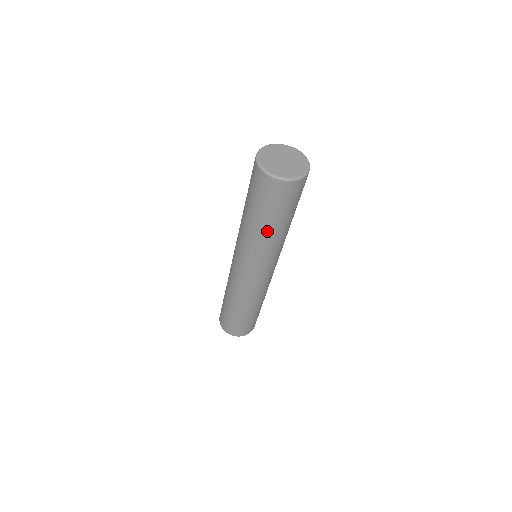
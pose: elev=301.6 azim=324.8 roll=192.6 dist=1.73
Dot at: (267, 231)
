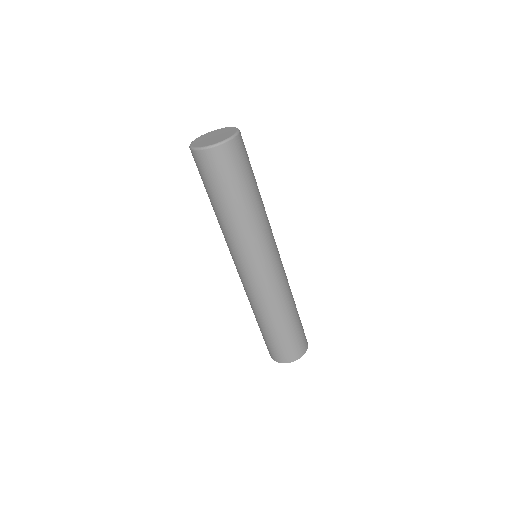
Dot at: (215, 211)
